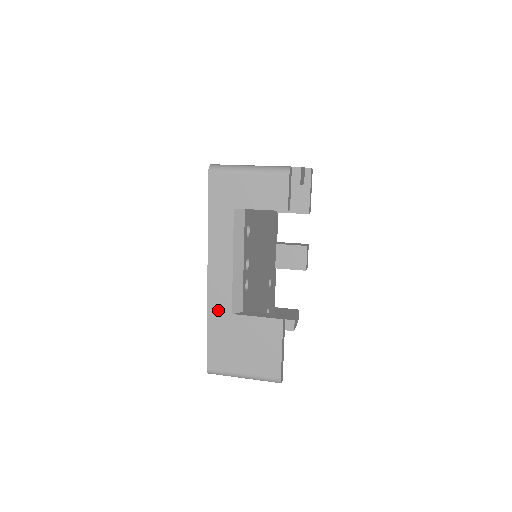
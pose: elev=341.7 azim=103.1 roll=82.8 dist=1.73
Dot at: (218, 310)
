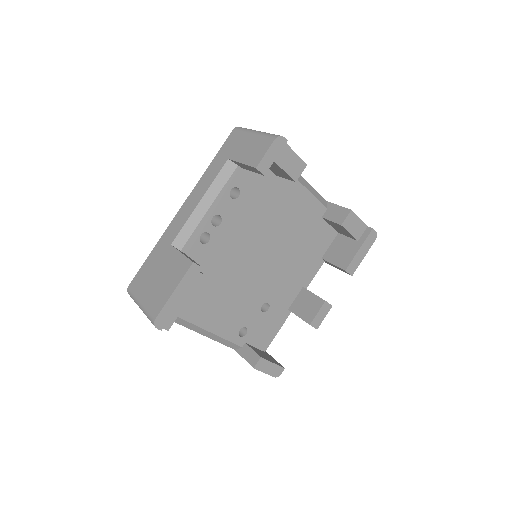
Dot at: (167, 238)
